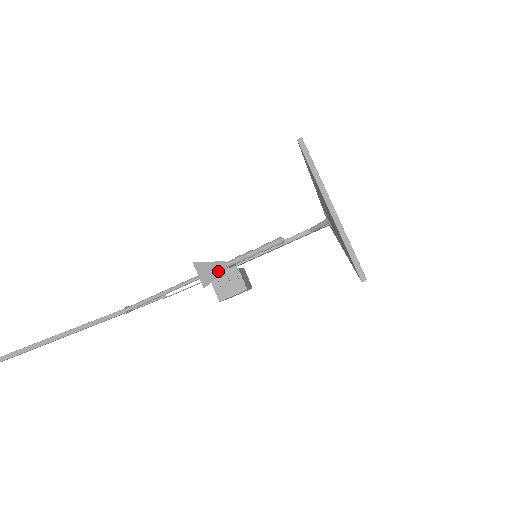
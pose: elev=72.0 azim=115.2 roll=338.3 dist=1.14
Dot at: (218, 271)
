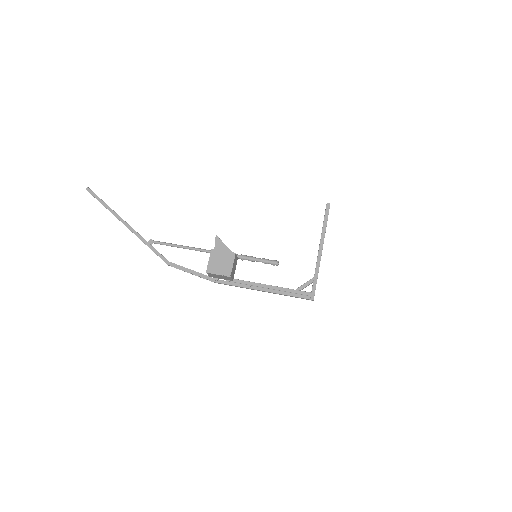
Dot at: occluded
